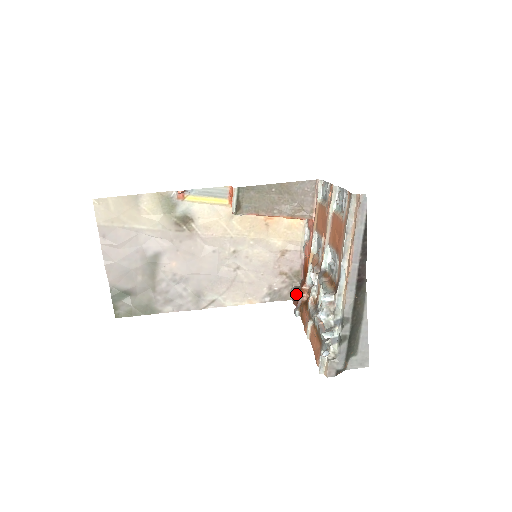
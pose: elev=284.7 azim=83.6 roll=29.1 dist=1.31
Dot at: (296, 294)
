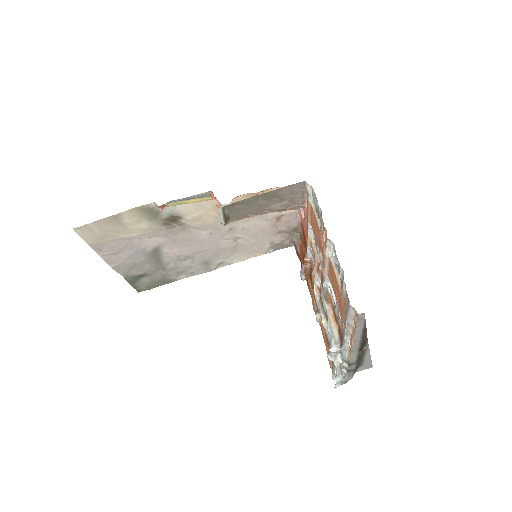
Dot at: (298, 252)
